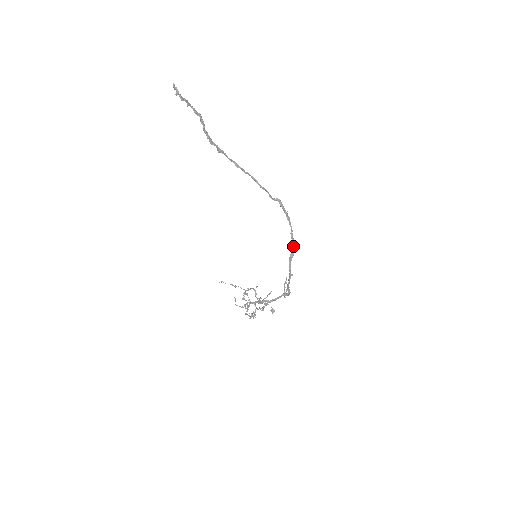
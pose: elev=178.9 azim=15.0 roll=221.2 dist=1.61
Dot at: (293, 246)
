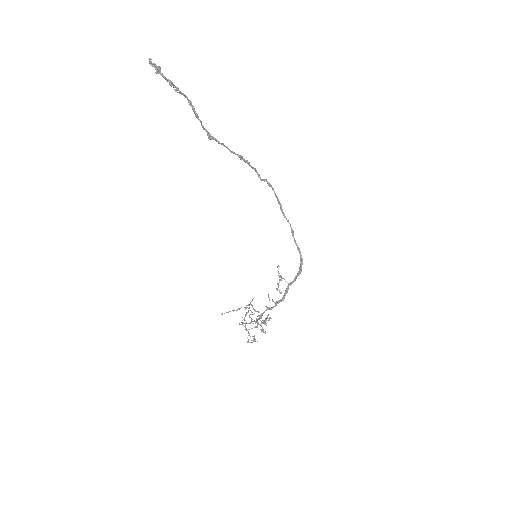
Dot at: occluded
